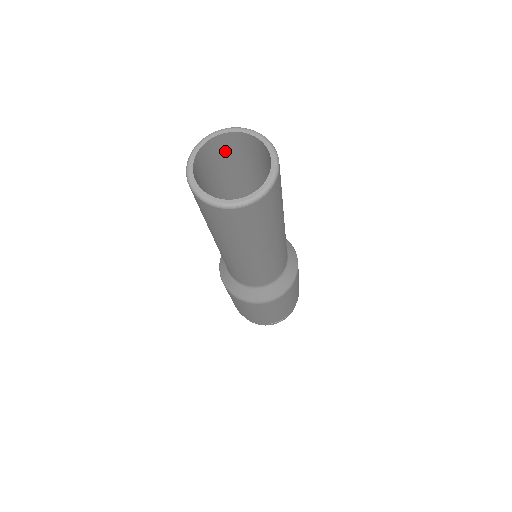
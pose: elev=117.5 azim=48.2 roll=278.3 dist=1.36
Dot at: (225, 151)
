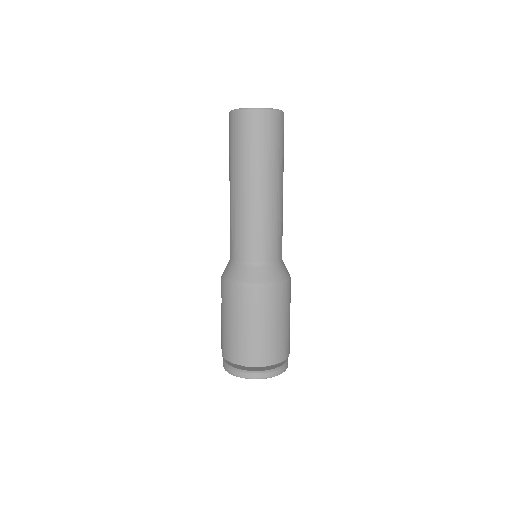
Dot at: occluded
